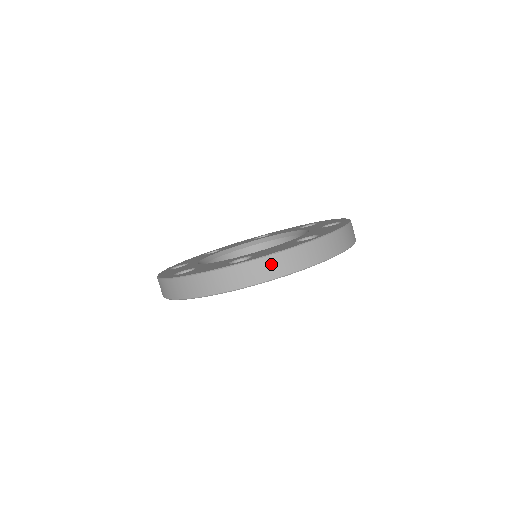
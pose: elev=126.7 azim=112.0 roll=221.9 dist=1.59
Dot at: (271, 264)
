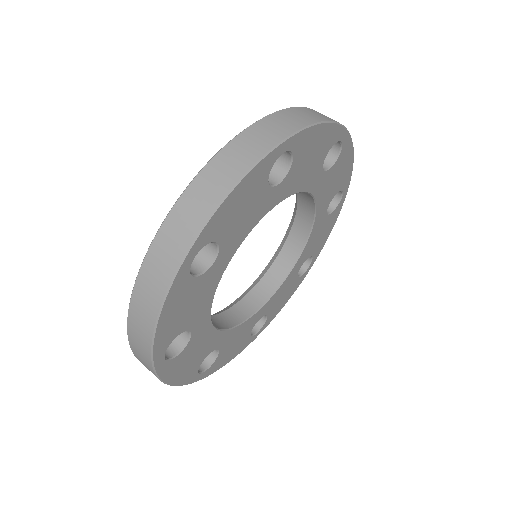
Dot at: (295, 114)
